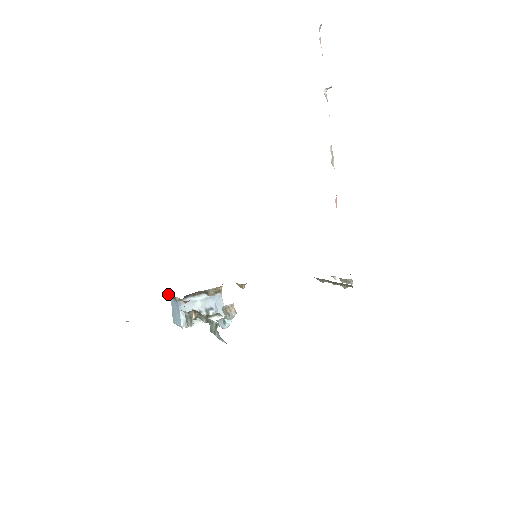
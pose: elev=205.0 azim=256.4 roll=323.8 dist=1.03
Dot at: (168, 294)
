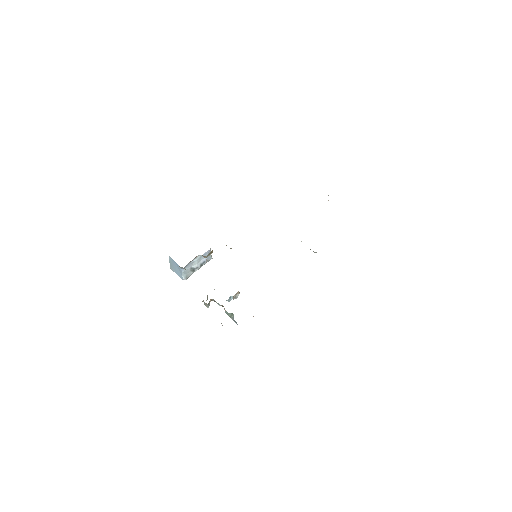
Dot at: occluded
